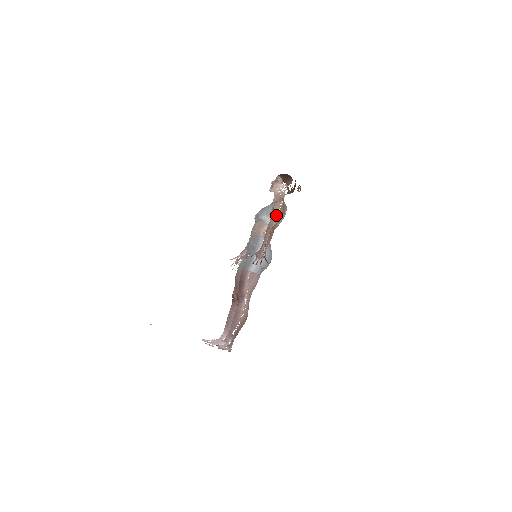
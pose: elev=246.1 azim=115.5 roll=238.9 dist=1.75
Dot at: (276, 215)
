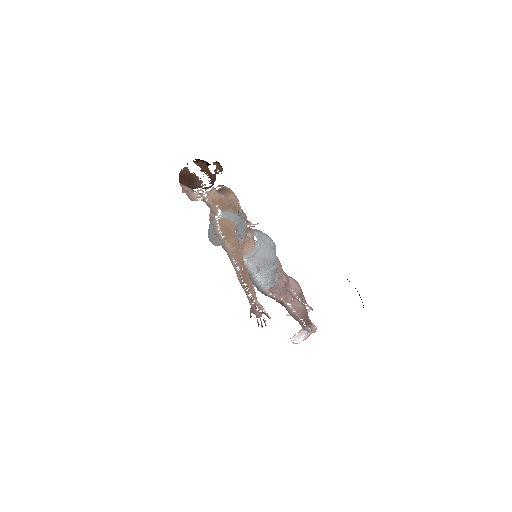
Dot at: (228, 251)
